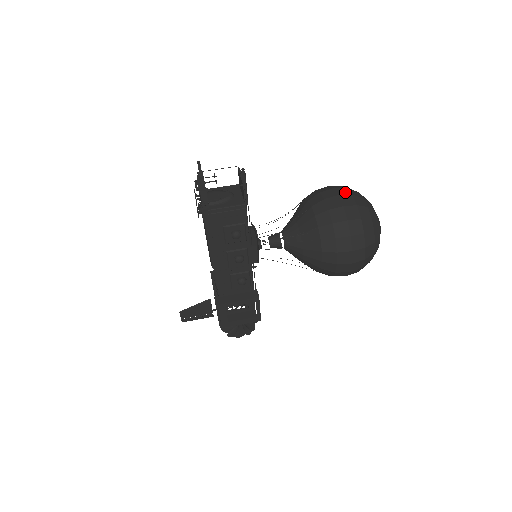
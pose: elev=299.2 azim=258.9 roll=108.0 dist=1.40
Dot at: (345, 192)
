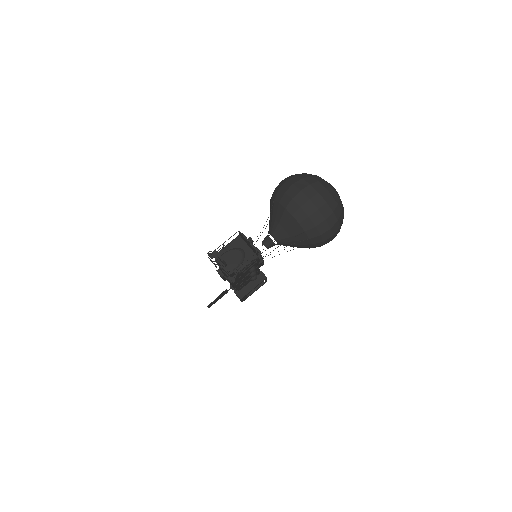
Dot at: (312, 192)
